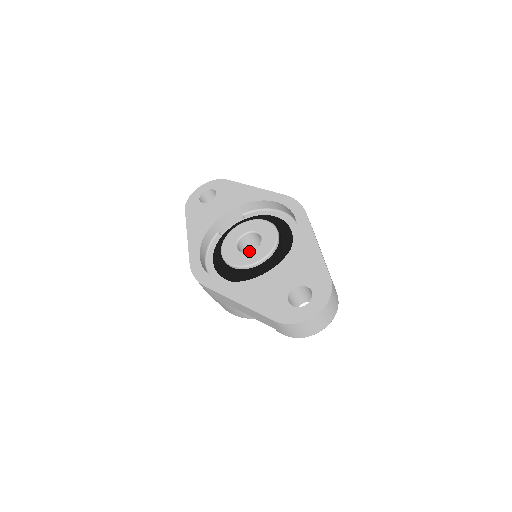
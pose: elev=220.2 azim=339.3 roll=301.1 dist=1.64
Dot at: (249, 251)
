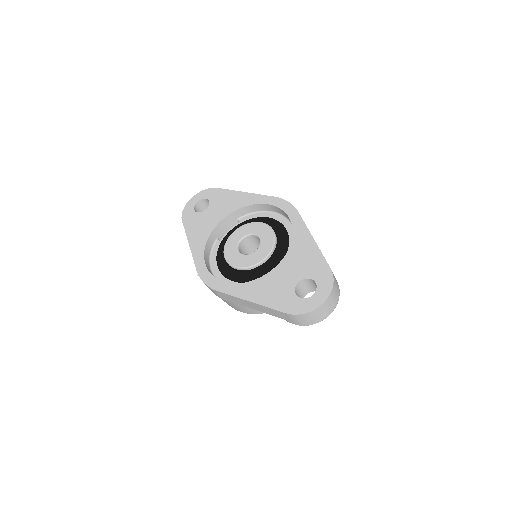
Dot at: (249, 252)
